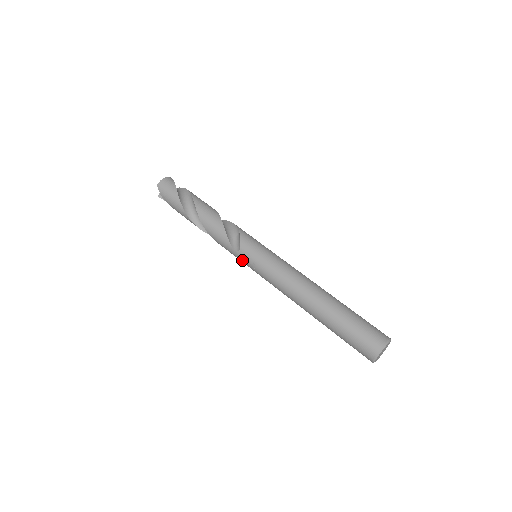
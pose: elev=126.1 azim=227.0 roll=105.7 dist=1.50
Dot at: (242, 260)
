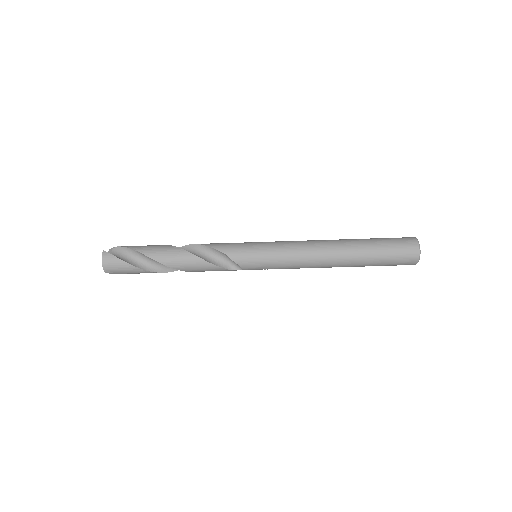
Dot at: occluded
